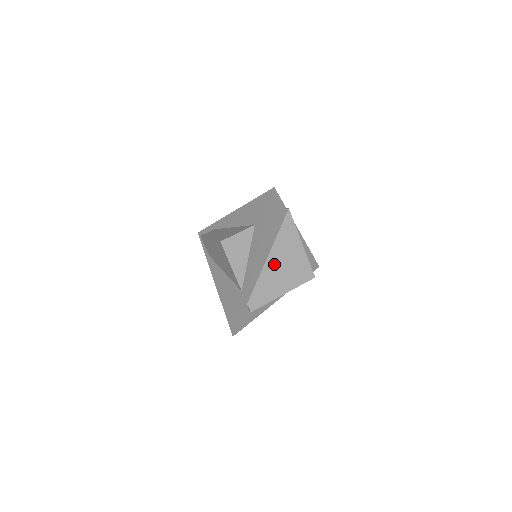
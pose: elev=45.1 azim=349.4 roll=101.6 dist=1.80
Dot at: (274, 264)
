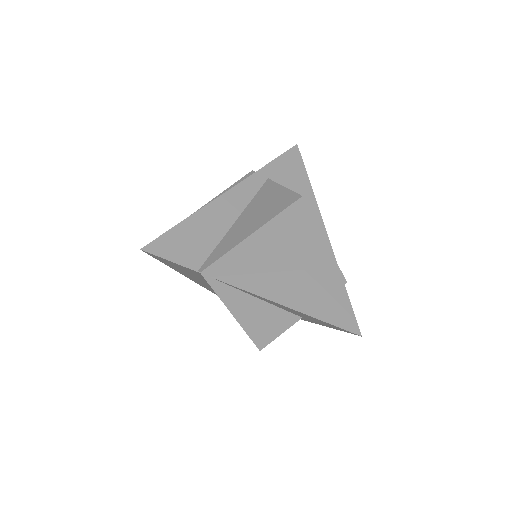
Dot at: occluded
